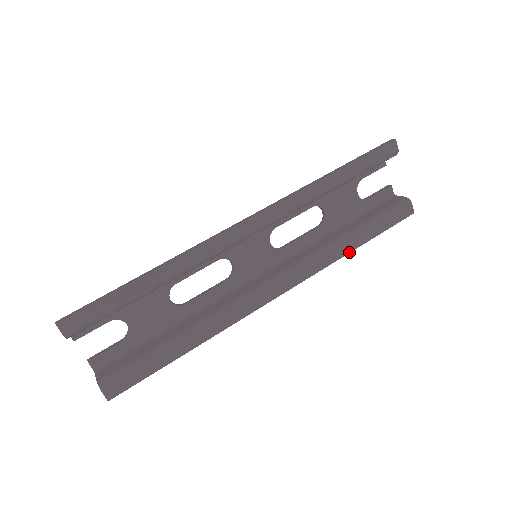
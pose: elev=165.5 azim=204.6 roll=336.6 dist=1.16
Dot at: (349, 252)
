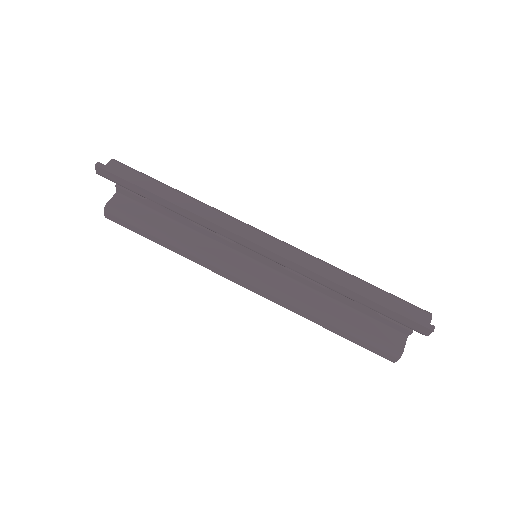
Dot at: (317, 323)
